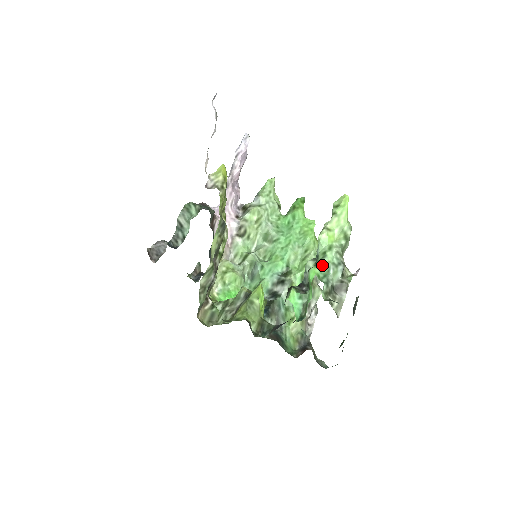
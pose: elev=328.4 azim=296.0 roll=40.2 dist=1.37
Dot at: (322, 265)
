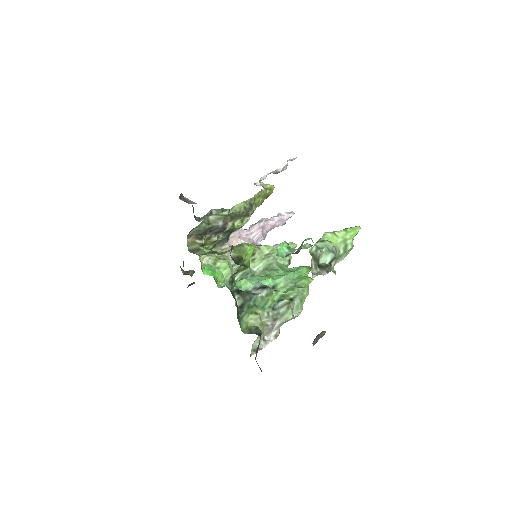
Dot at: (318, 245)
